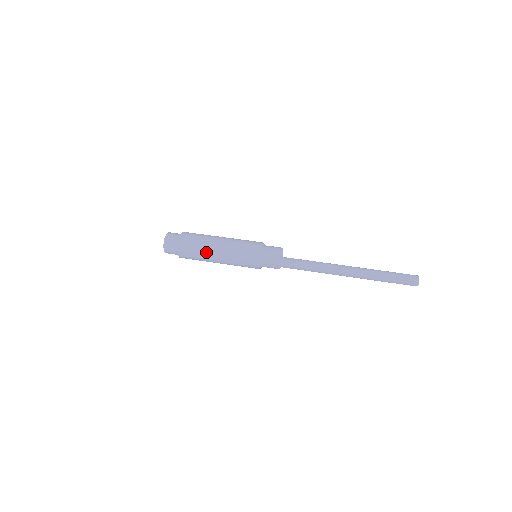
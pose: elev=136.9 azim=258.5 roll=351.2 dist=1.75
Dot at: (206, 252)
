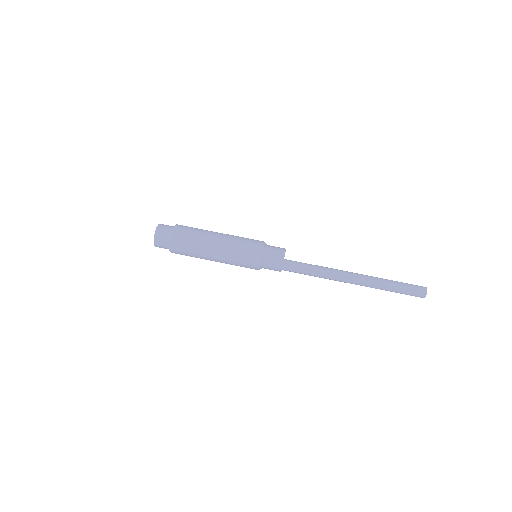
Dot at: (201, 256)
